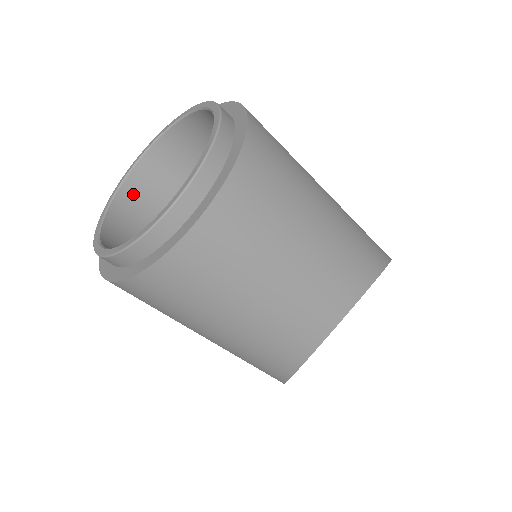
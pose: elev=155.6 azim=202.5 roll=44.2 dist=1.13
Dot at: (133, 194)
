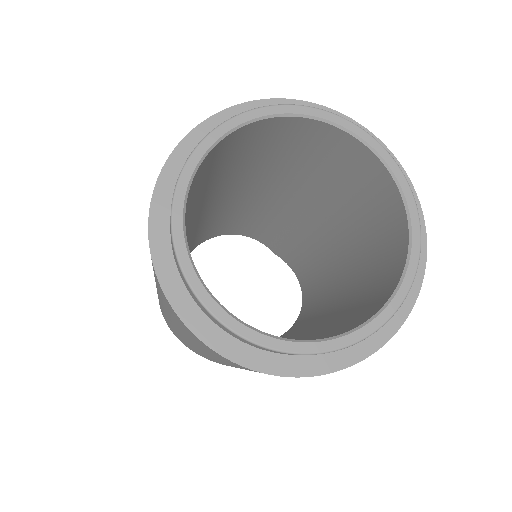
Dot at: (215, 153)
